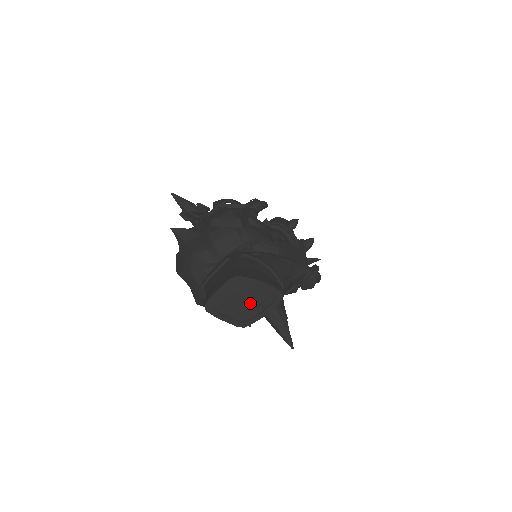
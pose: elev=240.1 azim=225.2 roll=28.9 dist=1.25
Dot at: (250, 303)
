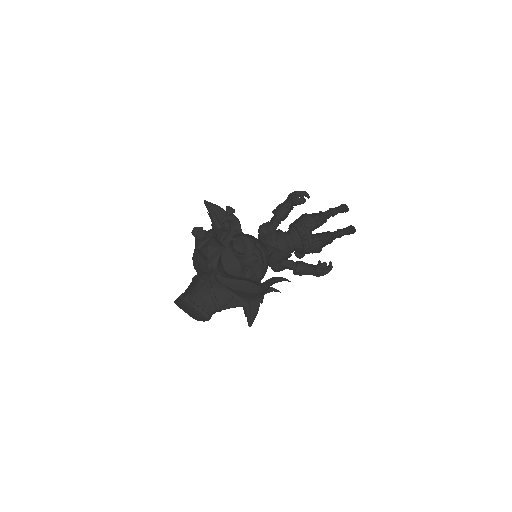
Dot at: (193, 314)
